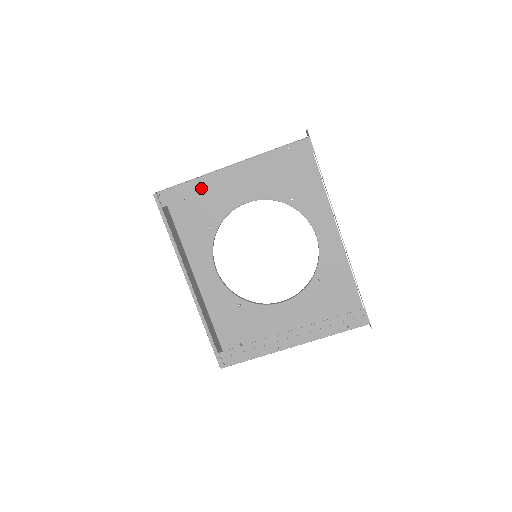
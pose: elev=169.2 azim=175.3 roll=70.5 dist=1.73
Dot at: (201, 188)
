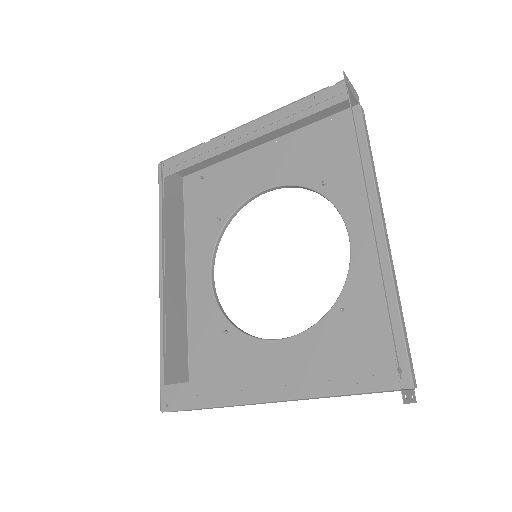
Dot at: (205, 154)
